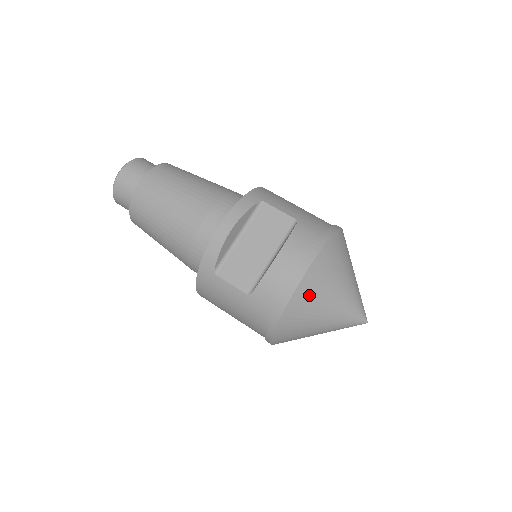
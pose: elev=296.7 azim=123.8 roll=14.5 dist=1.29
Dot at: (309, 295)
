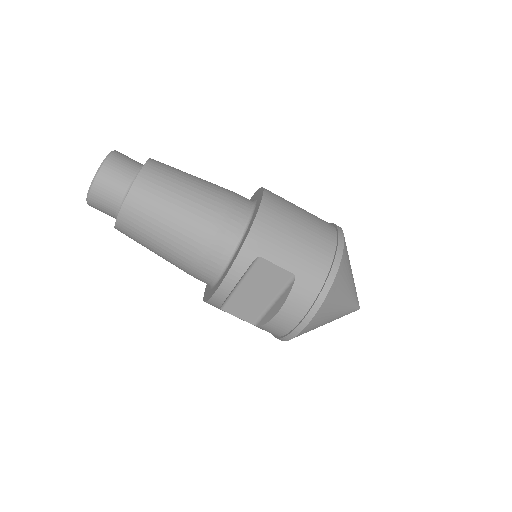
Dot at: (306, 332)
